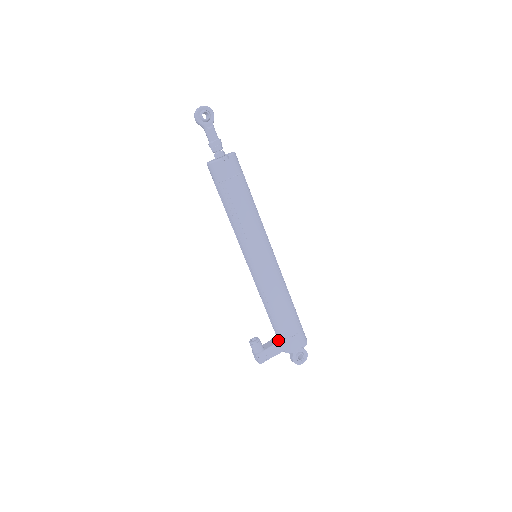
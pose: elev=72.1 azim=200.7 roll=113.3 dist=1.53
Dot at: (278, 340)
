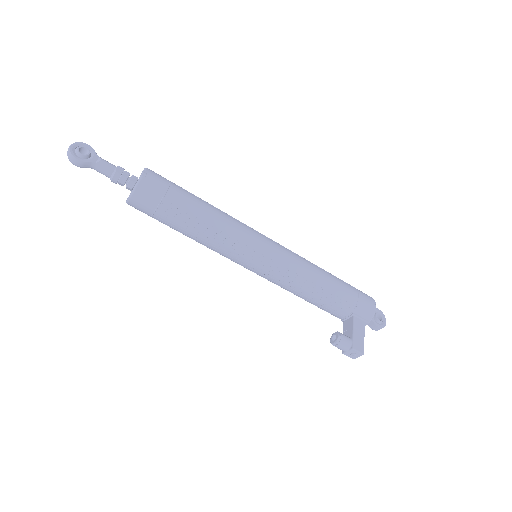
Dot at: (350, 318)
